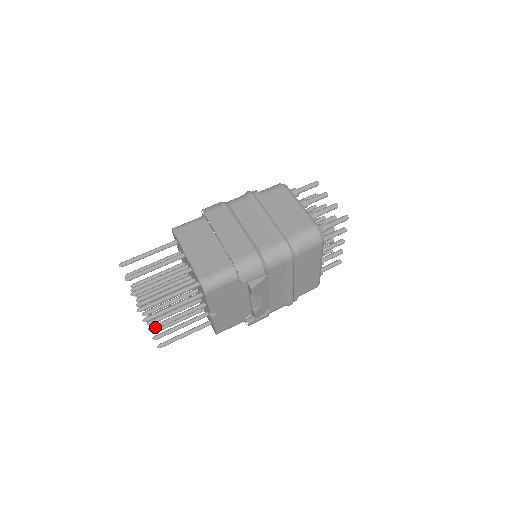
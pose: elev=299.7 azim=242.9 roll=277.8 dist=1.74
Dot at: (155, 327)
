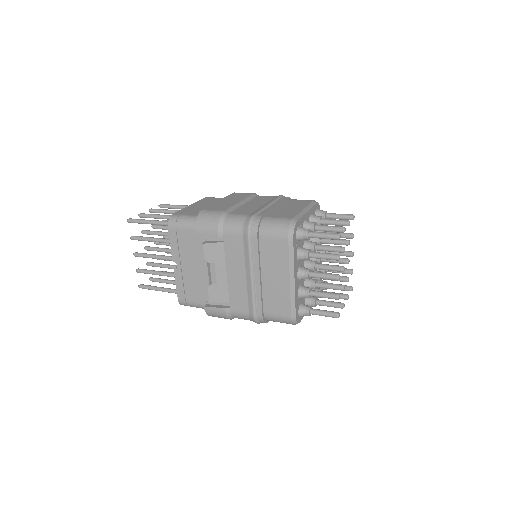
Dot at: (138, 253)
